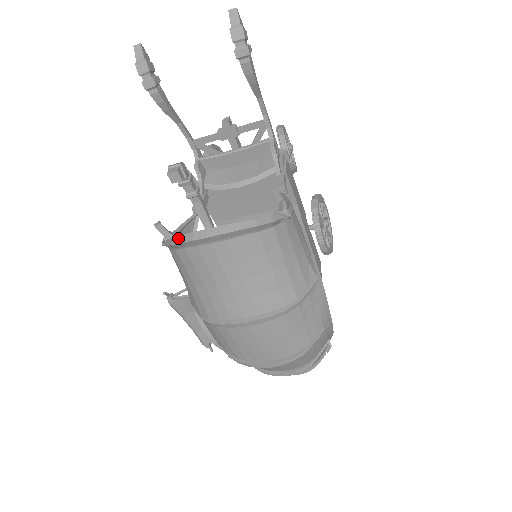
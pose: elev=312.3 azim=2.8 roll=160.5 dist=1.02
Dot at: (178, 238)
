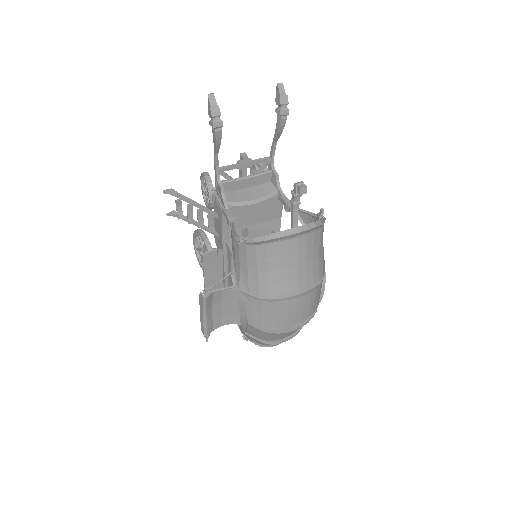
Dot at: (273, 235)
